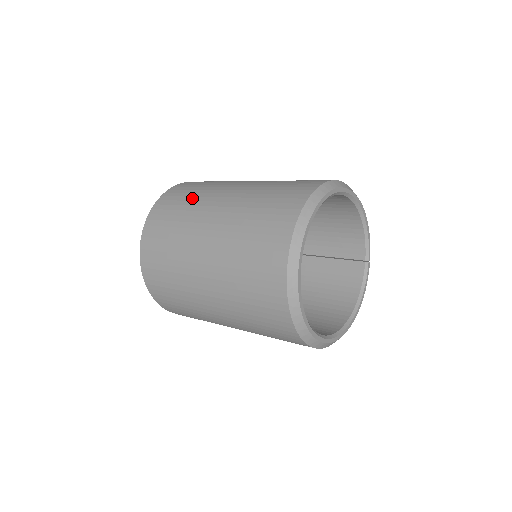
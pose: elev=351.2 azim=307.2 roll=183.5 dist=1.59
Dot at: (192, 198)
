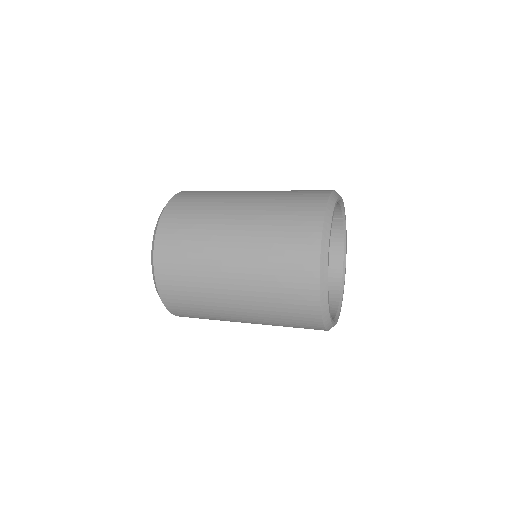
Dot at: (194, 261)
